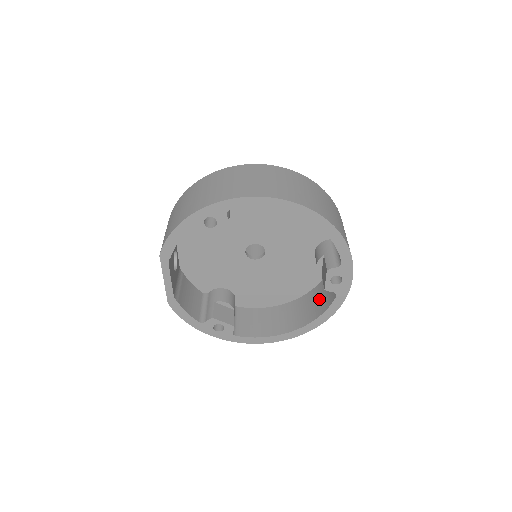
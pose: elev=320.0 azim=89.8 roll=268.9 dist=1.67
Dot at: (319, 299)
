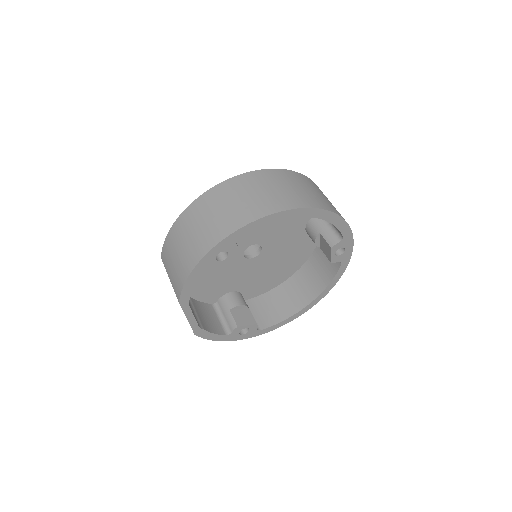
Dot at: (321, 267)
